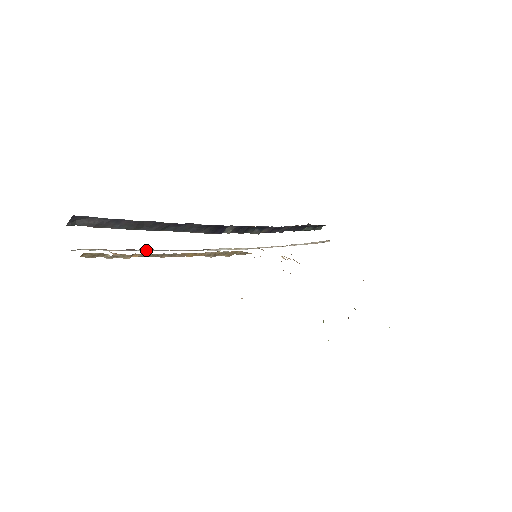
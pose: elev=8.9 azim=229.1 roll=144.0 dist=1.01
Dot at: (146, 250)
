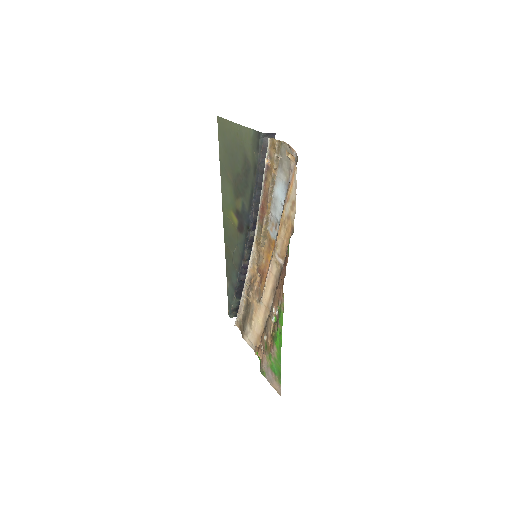
Dot at: (264, 180)
